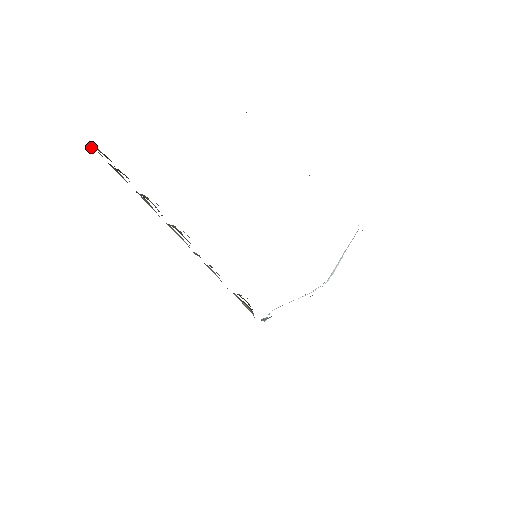
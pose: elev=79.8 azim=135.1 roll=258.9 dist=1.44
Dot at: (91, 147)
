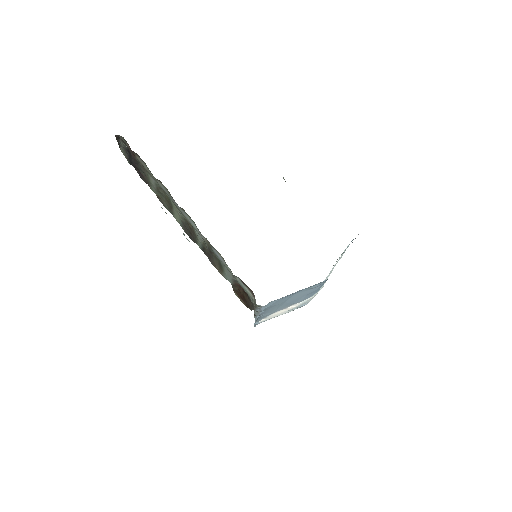
Dot at: (118, 141)
